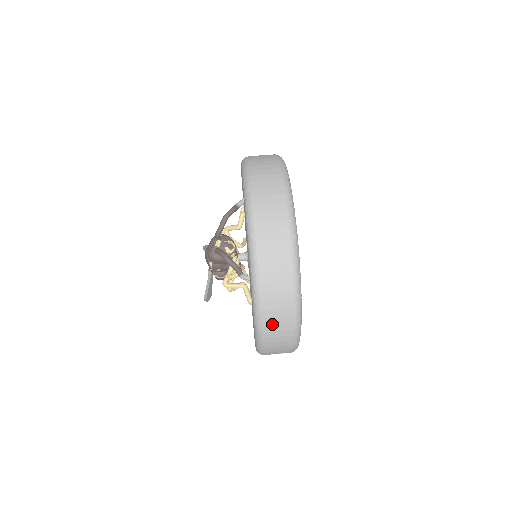
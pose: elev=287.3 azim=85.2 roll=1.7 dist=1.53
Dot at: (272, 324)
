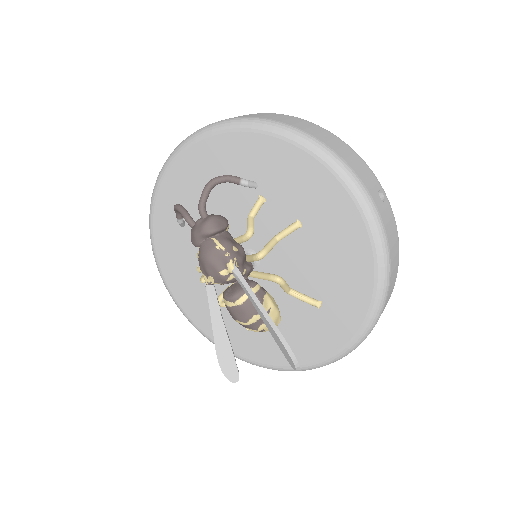
Dot at: (305, 128)
